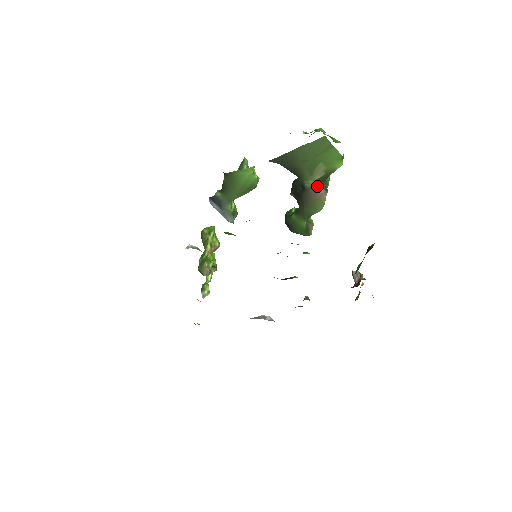
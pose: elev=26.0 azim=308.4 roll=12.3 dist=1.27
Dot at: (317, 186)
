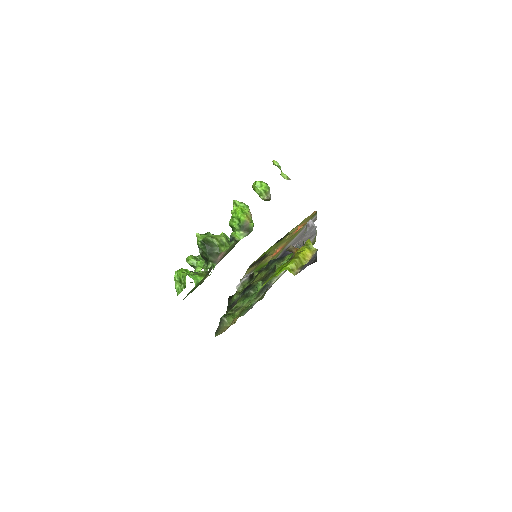
Dot at: (214, 262)
